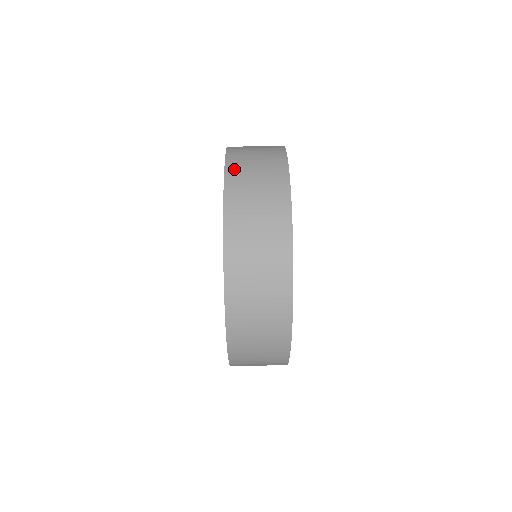
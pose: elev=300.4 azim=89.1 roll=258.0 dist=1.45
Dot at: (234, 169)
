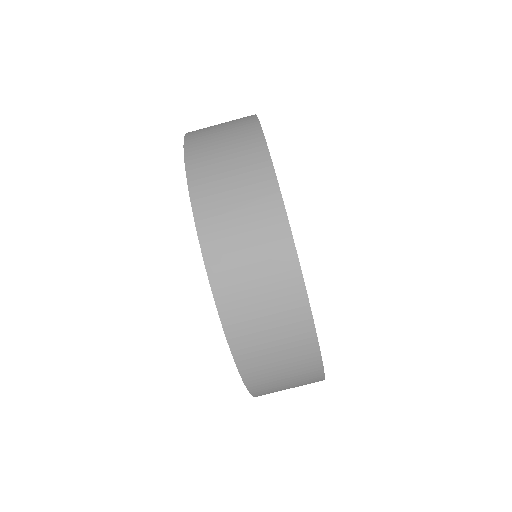
Dot at: (197, 163)
